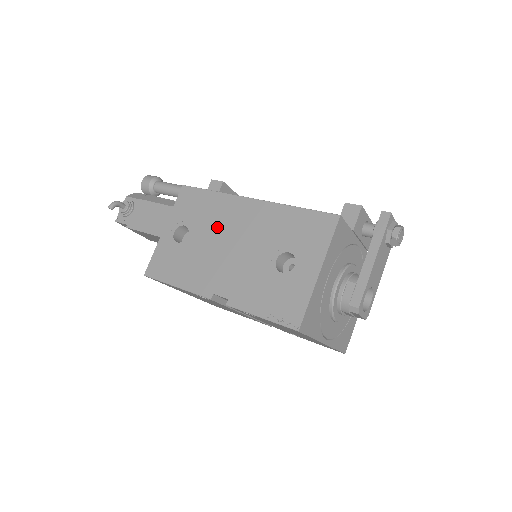
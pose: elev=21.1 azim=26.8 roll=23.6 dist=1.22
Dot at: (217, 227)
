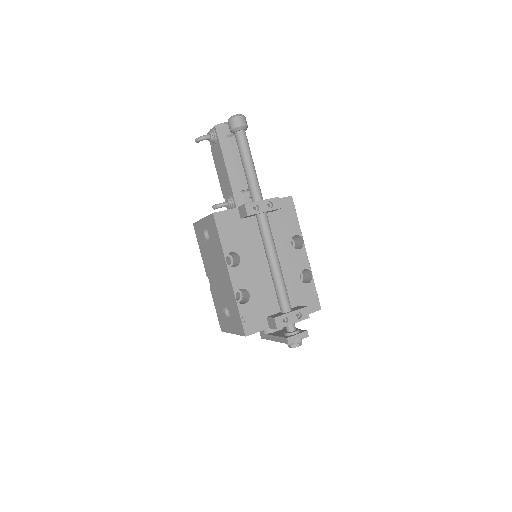
Dot at: (216, 259)
